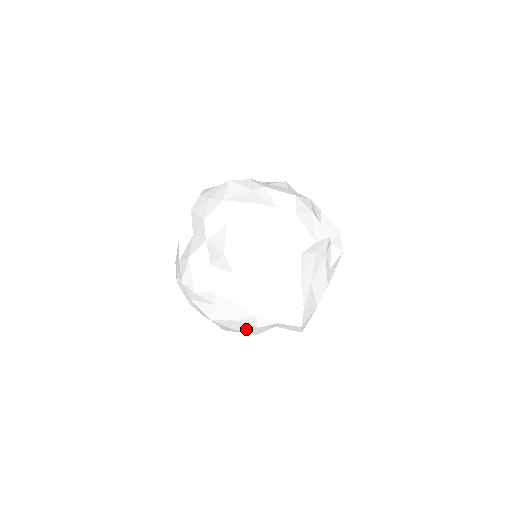
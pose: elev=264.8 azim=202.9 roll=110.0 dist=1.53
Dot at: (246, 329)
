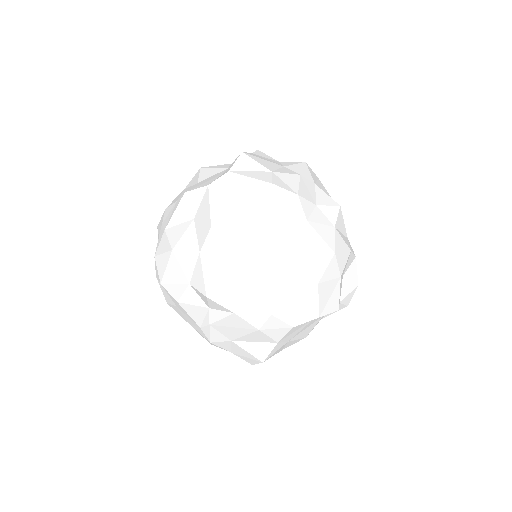
Dot at: occluded
